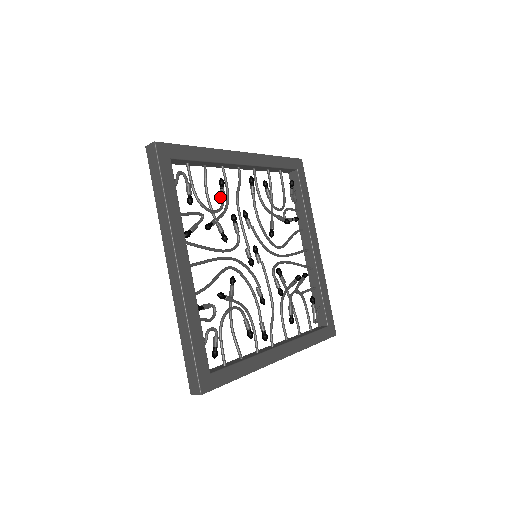
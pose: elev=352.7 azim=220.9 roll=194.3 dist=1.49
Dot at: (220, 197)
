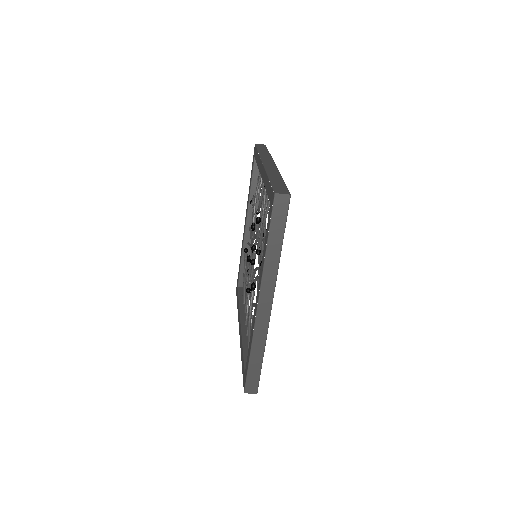
Dot at: occluded
